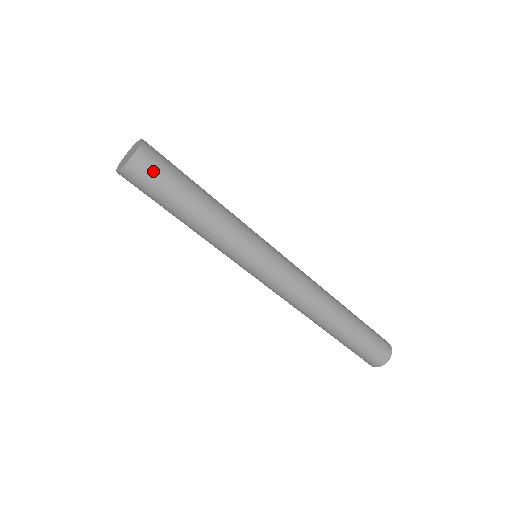
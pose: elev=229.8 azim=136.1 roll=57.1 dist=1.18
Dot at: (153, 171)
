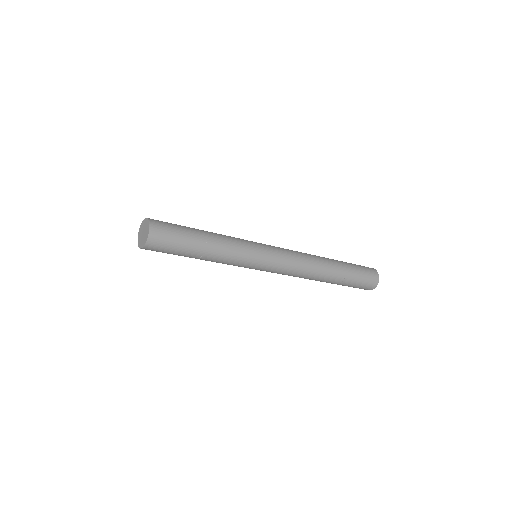
Dot at: (166, 233)
